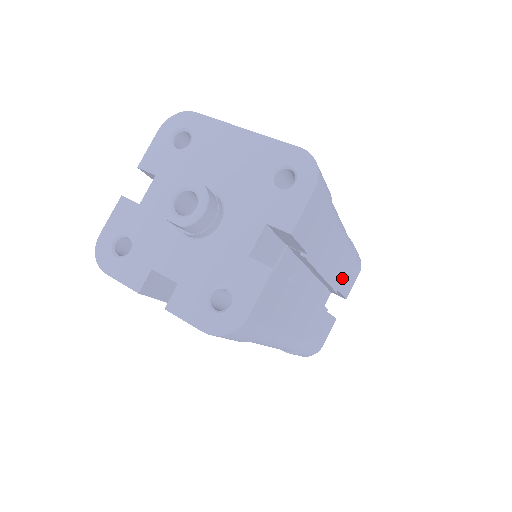
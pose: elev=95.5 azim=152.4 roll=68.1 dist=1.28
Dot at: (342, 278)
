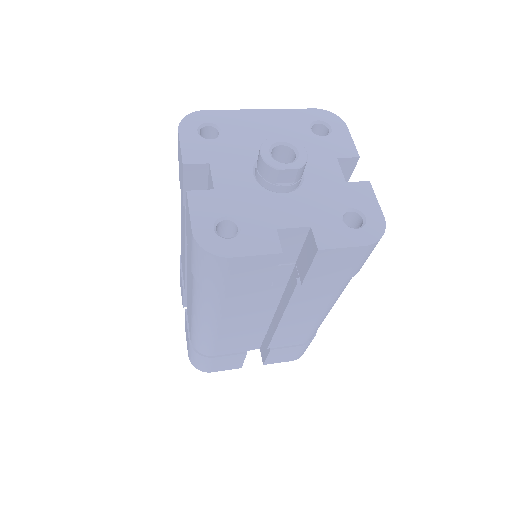
Dot at: occluded
